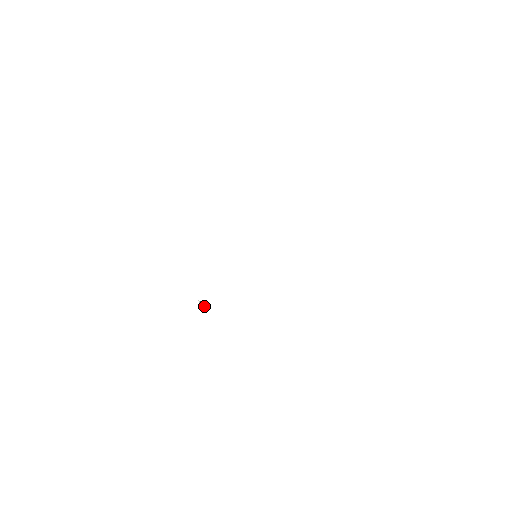
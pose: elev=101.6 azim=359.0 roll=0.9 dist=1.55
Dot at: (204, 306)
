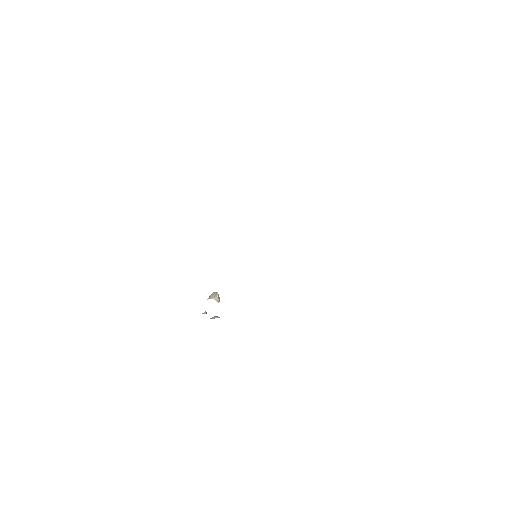
Dot at: (218, 301)
